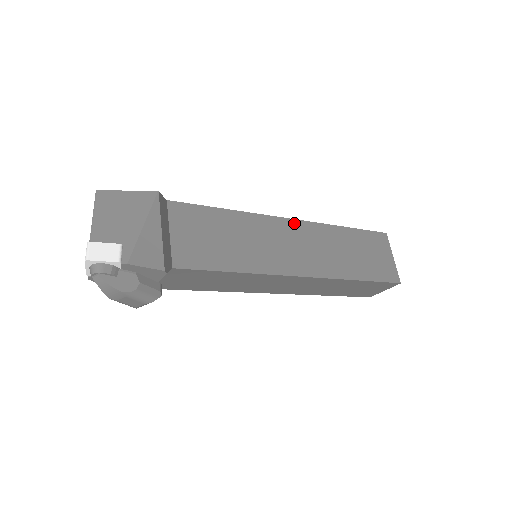
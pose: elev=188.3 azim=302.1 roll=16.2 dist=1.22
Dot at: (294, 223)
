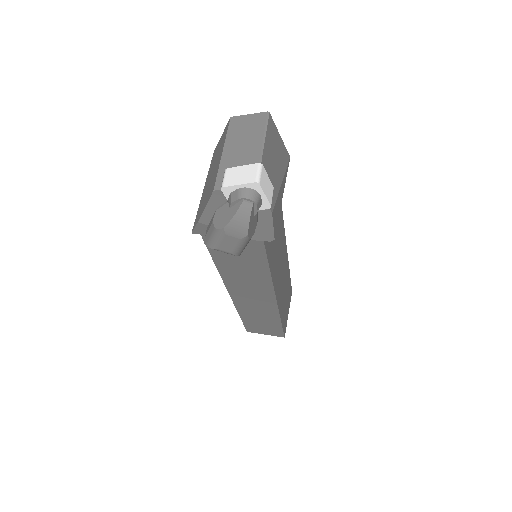
Dot at: (286, 248)
